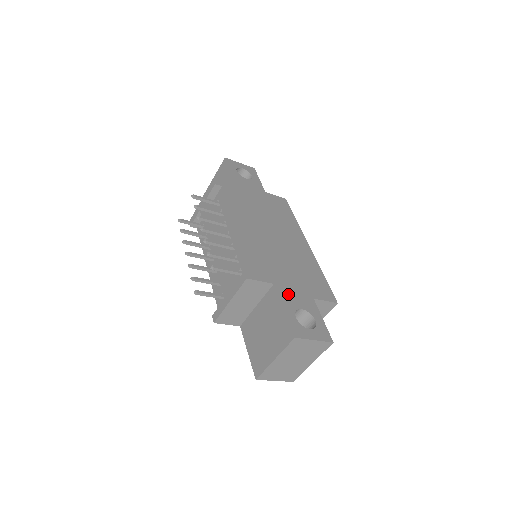
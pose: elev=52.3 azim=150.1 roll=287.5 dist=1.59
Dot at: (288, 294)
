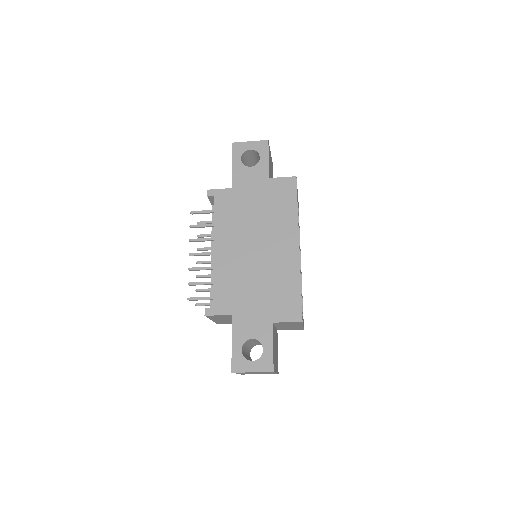
Dot at: (243, 324)
